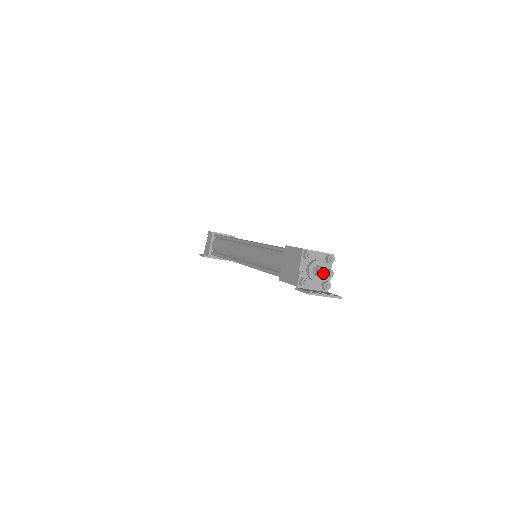
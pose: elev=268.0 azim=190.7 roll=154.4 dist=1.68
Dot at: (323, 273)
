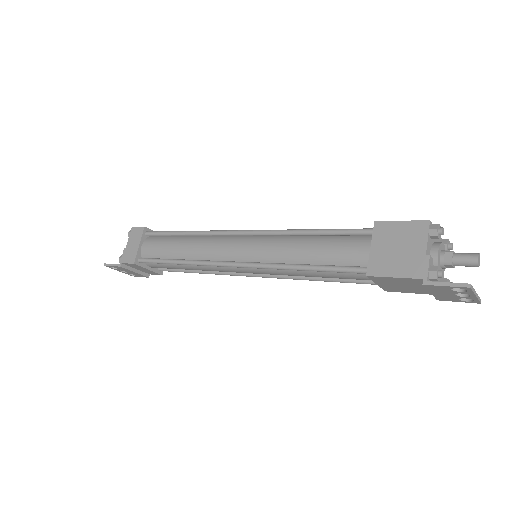
Dot at: (468, 259)
